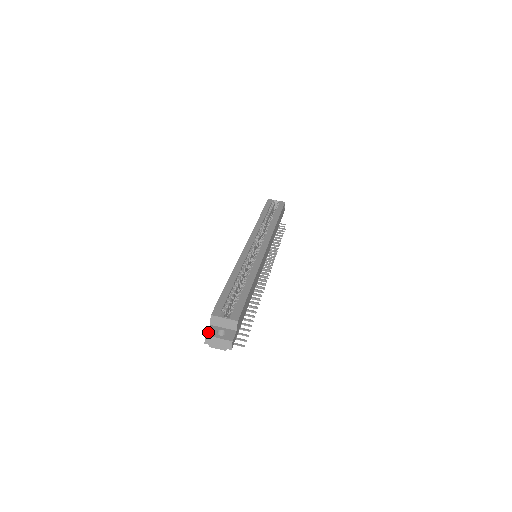
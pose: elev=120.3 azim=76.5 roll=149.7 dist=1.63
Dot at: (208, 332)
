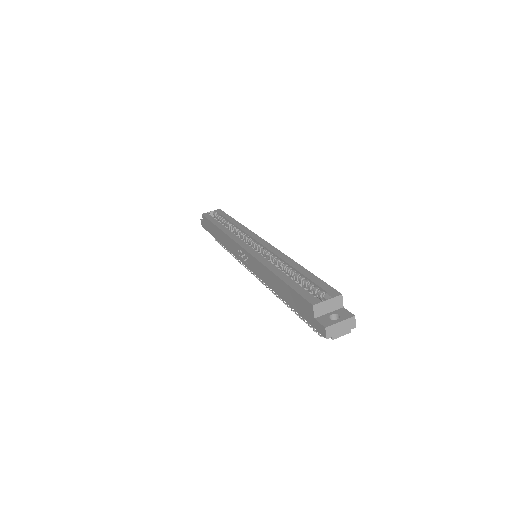
Dot at: (324, 324)
